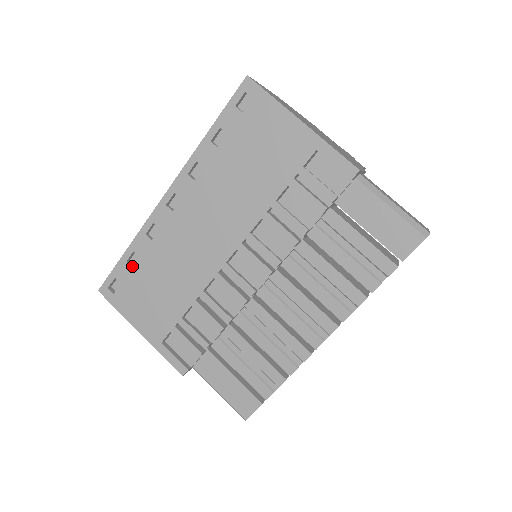
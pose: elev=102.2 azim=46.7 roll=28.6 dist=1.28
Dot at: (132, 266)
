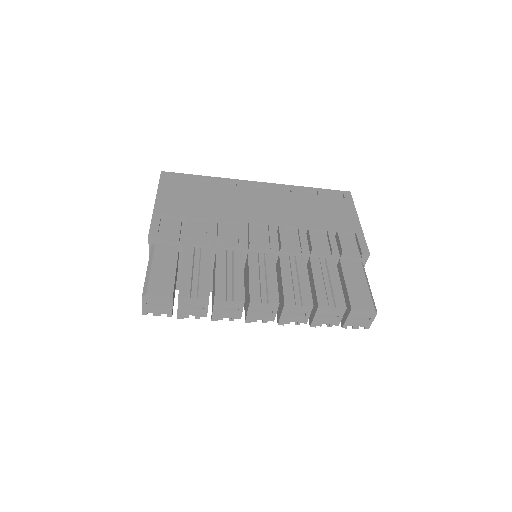
Dot at: (197, 182)
